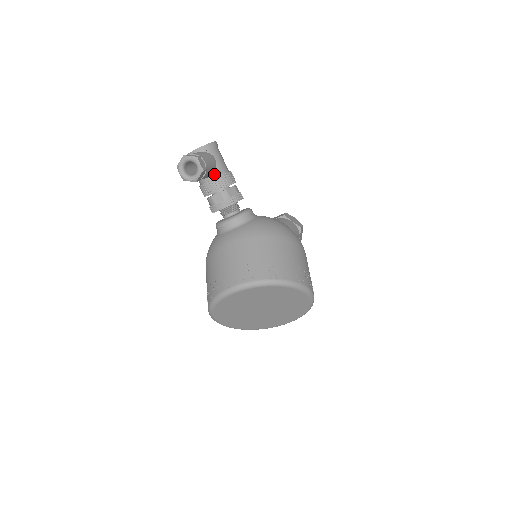
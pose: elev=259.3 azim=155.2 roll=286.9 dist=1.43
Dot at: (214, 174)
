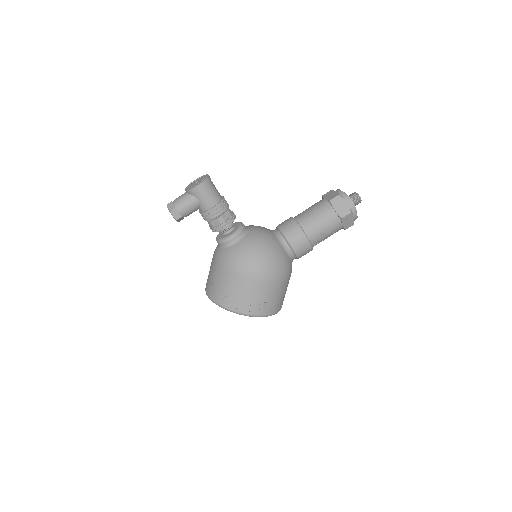
Dot at: (200, 209)
